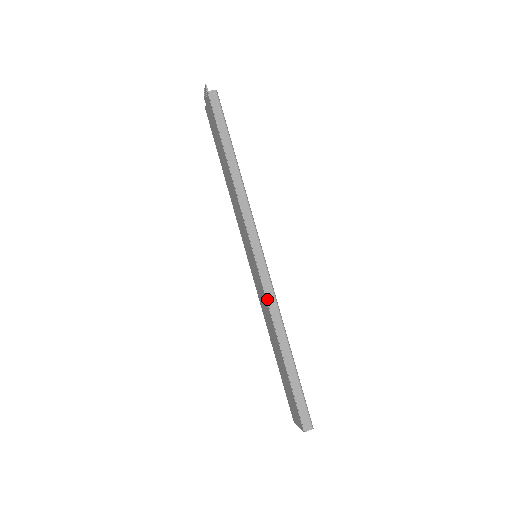
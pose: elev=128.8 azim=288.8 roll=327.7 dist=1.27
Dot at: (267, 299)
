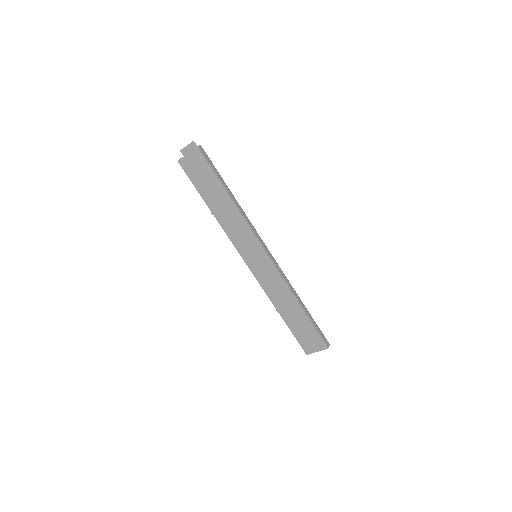
Dot at: occluded
